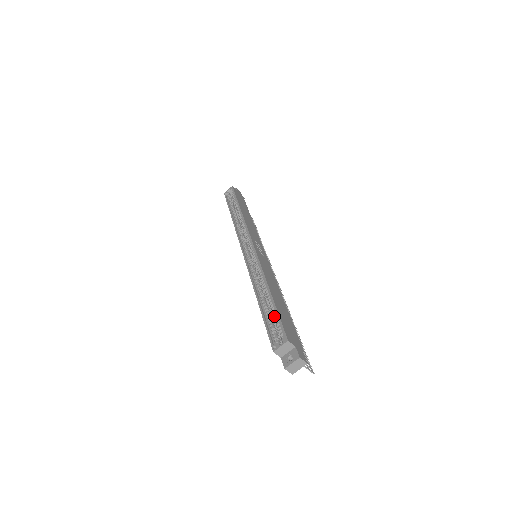
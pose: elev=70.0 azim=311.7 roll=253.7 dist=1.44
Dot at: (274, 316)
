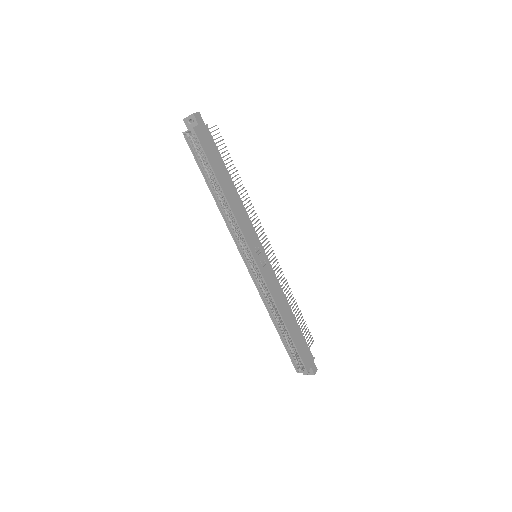
Dot at: (293, 345)
